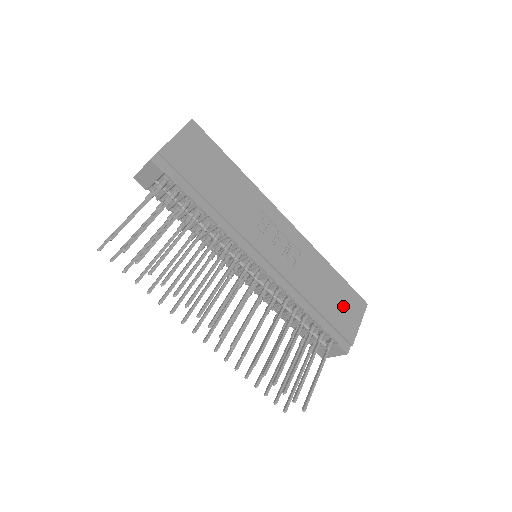
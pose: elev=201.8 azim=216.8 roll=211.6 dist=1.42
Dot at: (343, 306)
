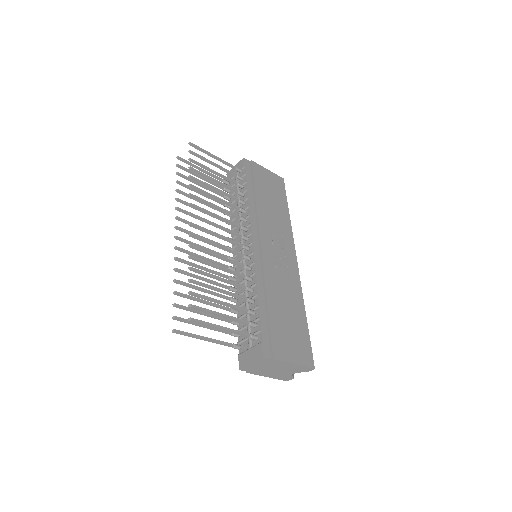
Dot at: (291, 336)
